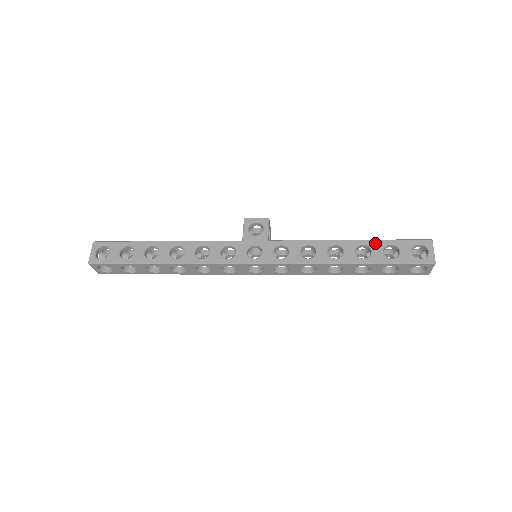
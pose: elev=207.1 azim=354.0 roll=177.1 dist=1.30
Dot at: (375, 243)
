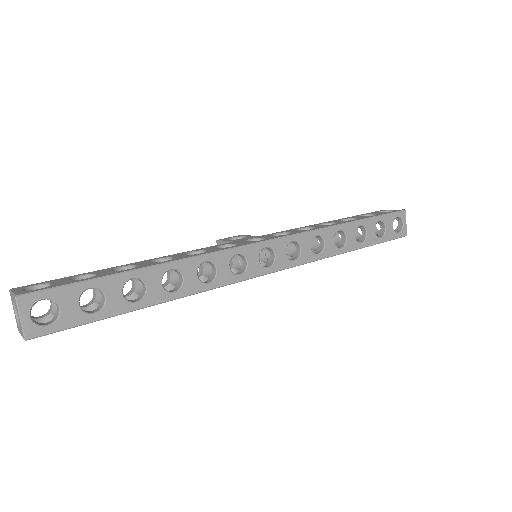
Dot at: (350, 217)
